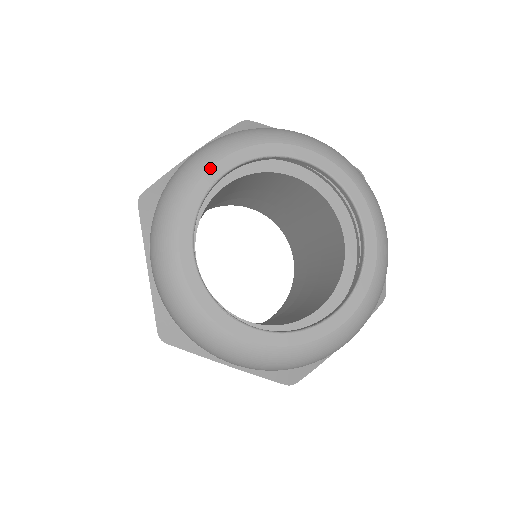
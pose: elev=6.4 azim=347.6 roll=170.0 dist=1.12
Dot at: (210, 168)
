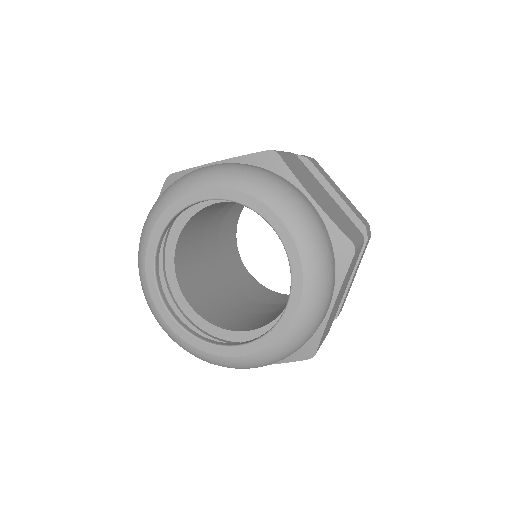
Dot at: (193, 191)
